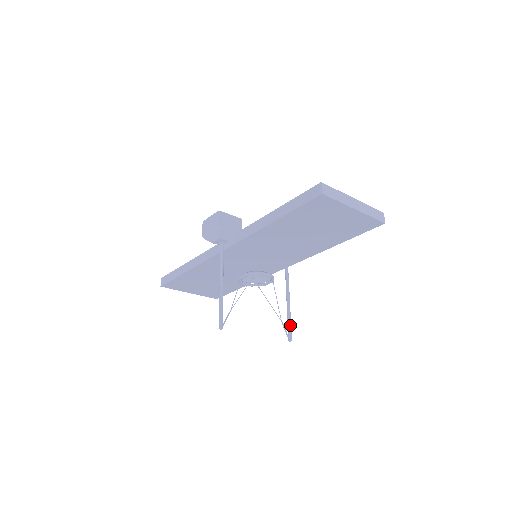
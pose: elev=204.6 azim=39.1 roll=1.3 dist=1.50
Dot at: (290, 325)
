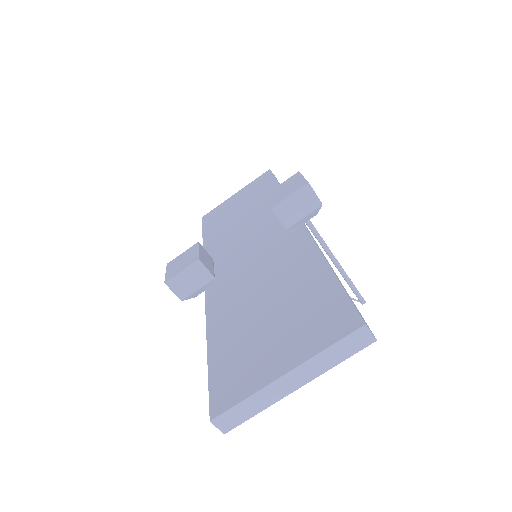
Dot at: (353, 290)
